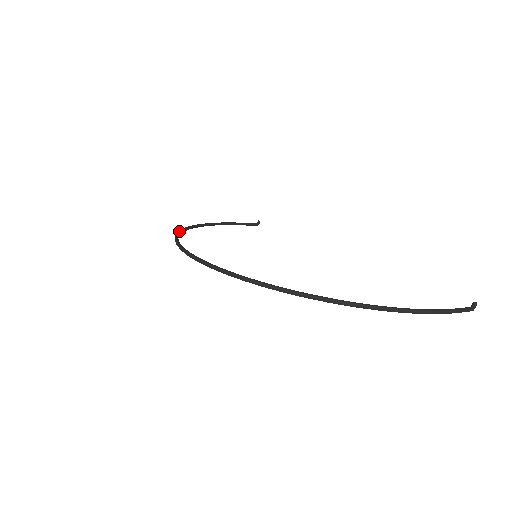
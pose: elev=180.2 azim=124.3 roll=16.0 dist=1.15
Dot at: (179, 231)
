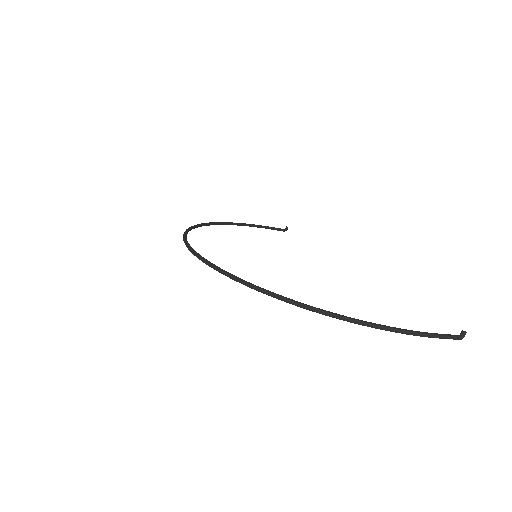
Dot at: (195, 225)
